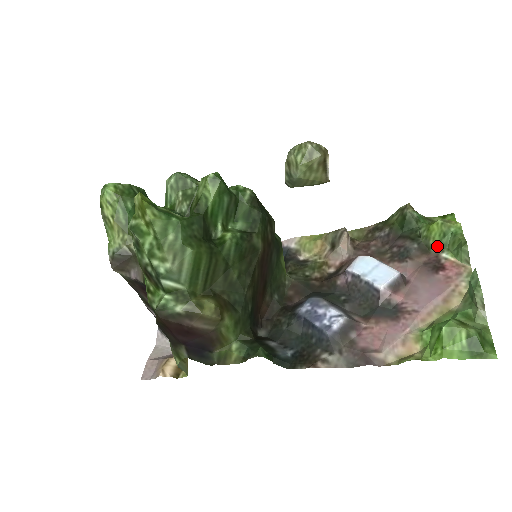
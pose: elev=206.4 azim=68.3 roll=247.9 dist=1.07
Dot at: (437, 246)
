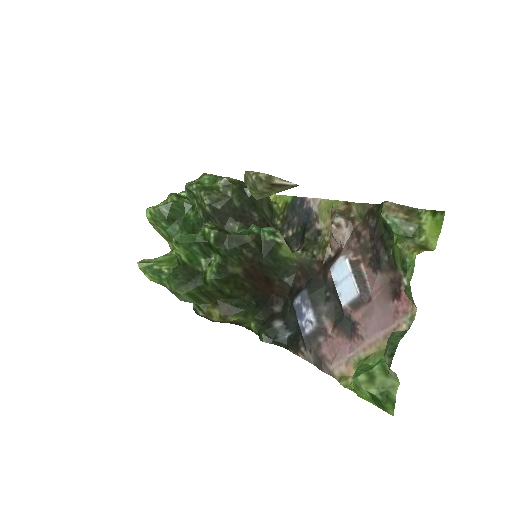
Dot at: (400, 268)
